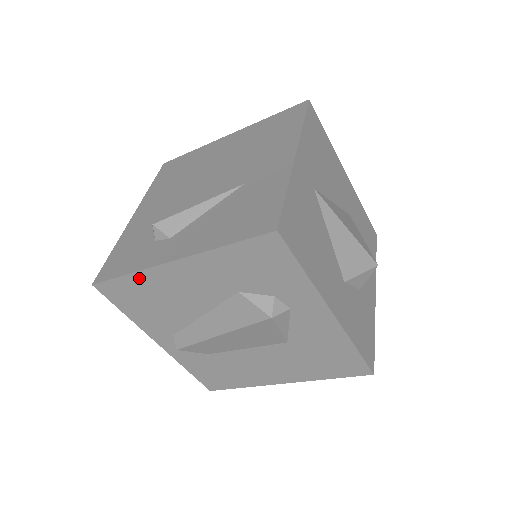
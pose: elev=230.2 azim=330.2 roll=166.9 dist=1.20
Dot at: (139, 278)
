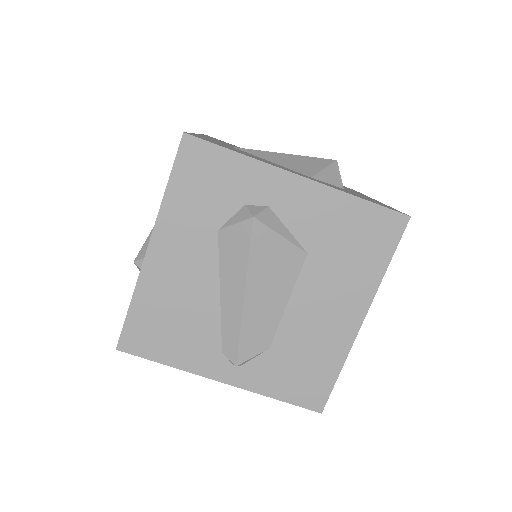
Dot at: (141, 298)
